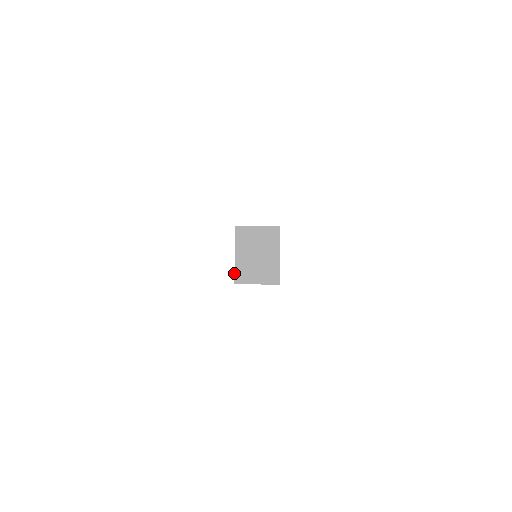
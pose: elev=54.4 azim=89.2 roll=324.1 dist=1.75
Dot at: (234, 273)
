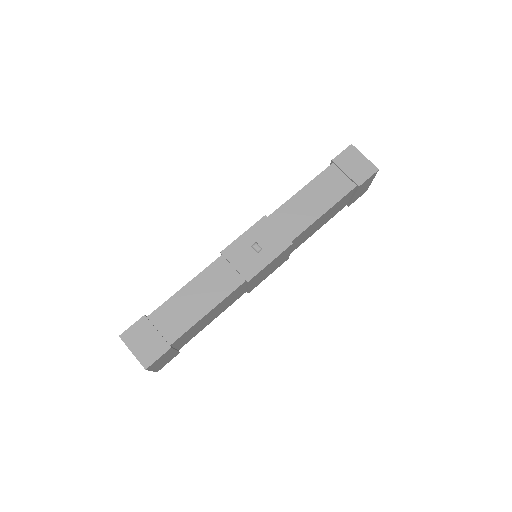
Dot at: occluded
